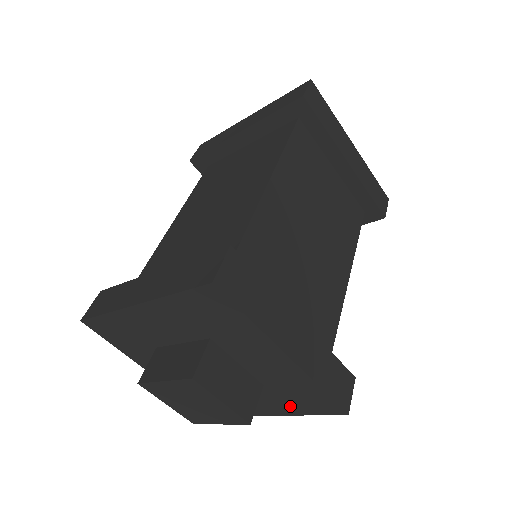
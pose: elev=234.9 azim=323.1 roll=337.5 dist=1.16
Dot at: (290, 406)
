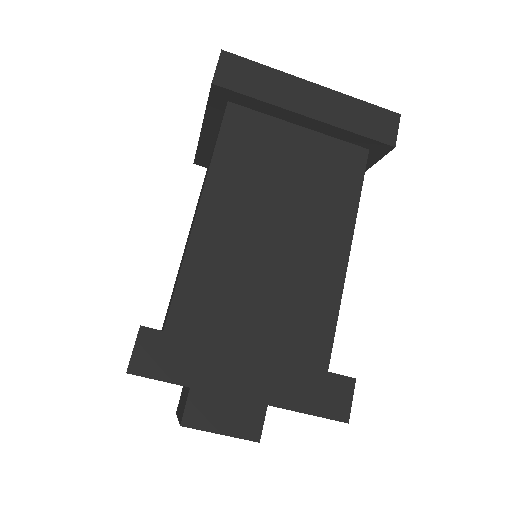
Dot at: occluded
